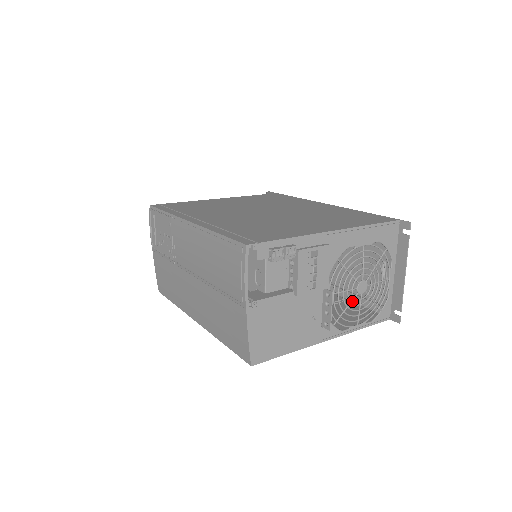
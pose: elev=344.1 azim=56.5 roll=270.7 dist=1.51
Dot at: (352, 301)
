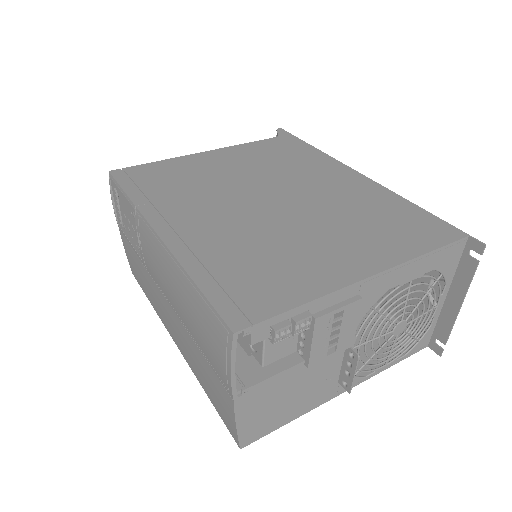
Dot at: (379, 305)
